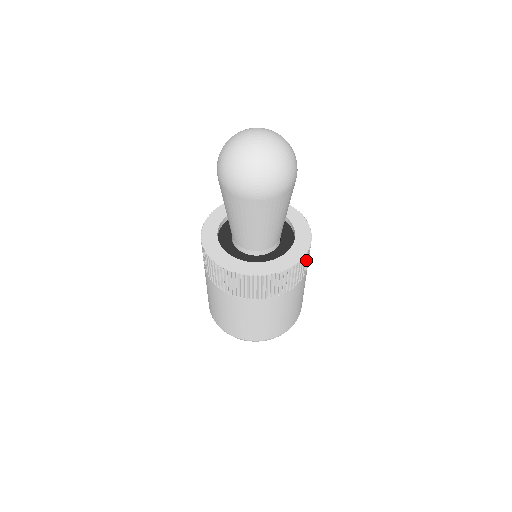
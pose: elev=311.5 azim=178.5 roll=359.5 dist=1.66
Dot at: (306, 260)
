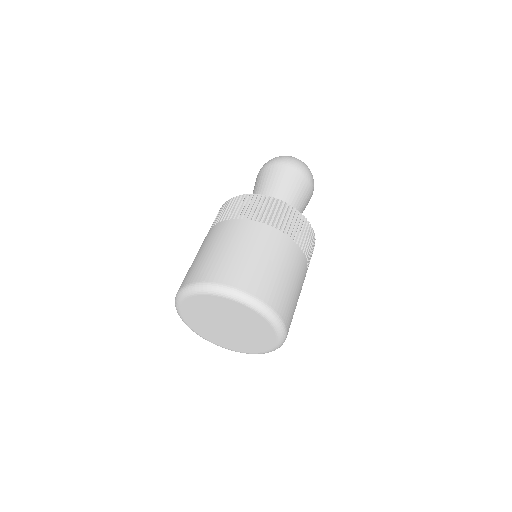
Dot at: occluded
